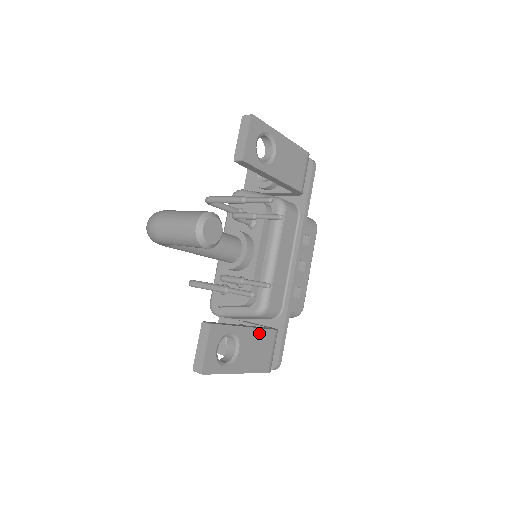
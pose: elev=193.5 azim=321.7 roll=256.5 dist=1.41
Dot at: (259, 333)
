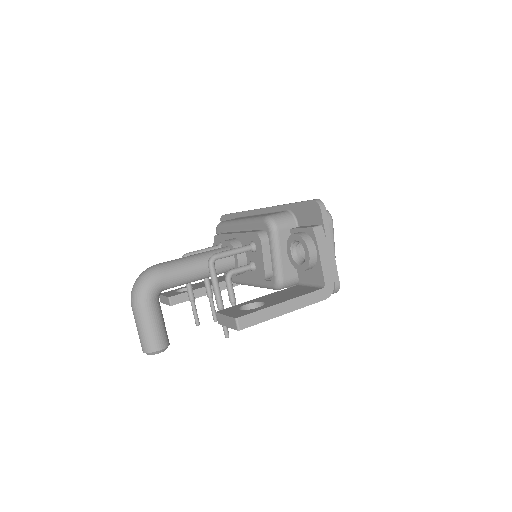
Dot at: occluded
